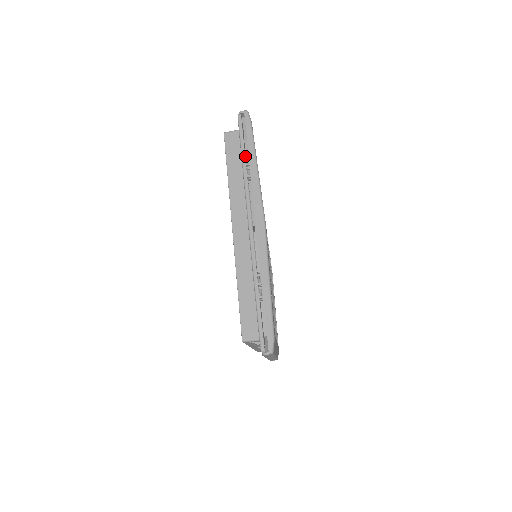
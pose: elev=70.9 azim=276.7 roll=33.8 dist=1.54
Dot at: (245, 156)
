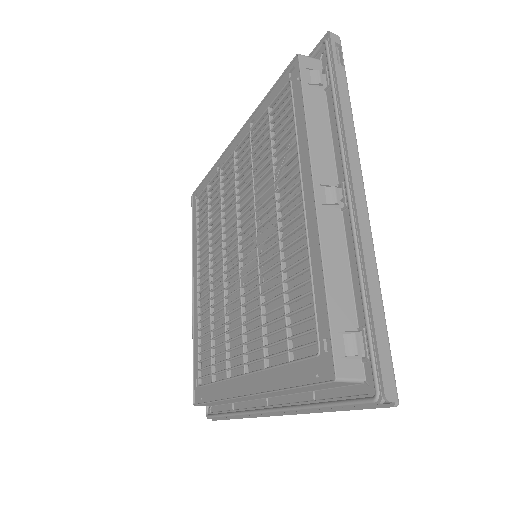
Dot at: (329, 408)
